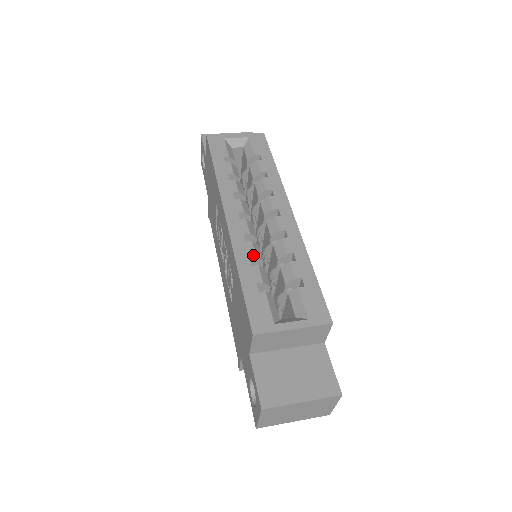
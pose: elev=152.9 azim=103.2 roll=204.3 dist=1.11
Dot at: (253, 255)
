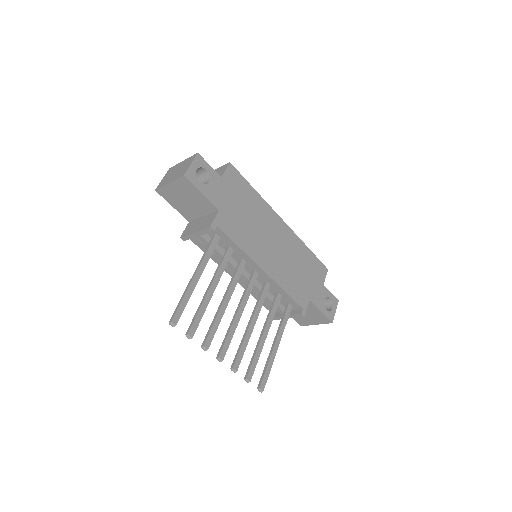
Dot at: occluded
